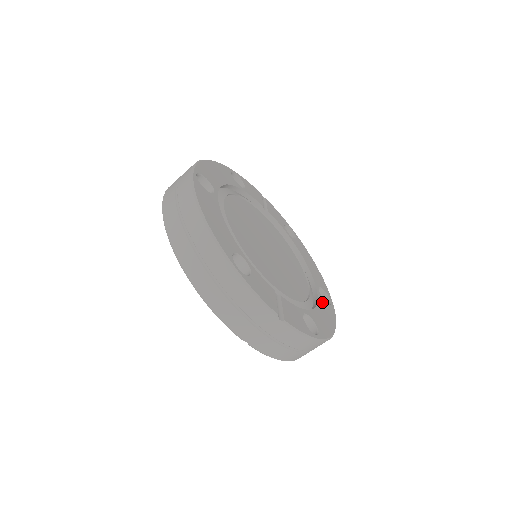
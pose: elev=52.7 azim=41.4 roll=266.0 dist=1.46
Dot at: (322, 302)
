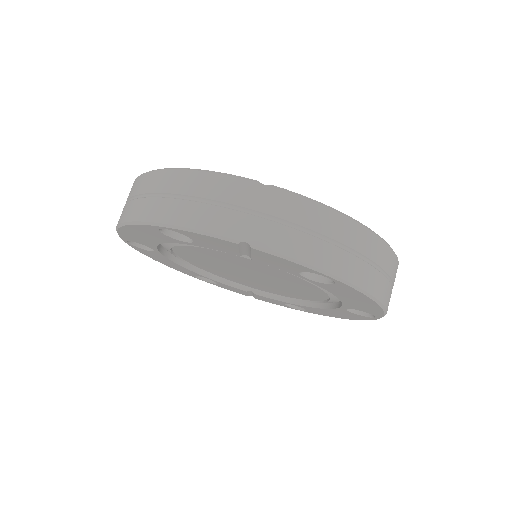
Dot at: occluded
